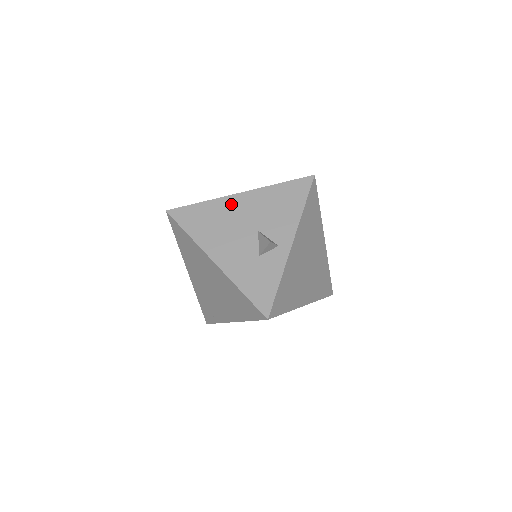
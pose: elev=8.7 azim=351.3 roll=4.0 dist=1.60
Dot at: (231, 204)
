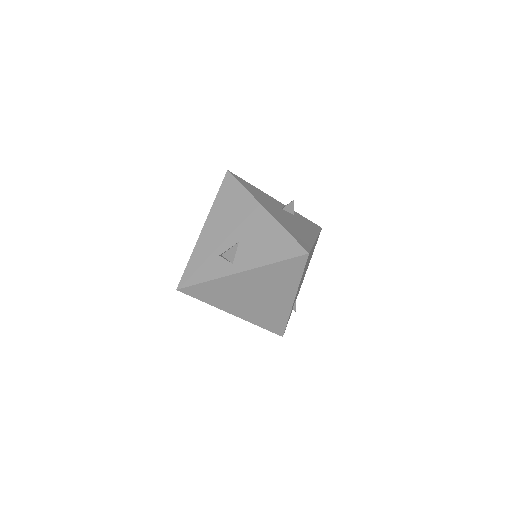
Dot at: (252, 209)
